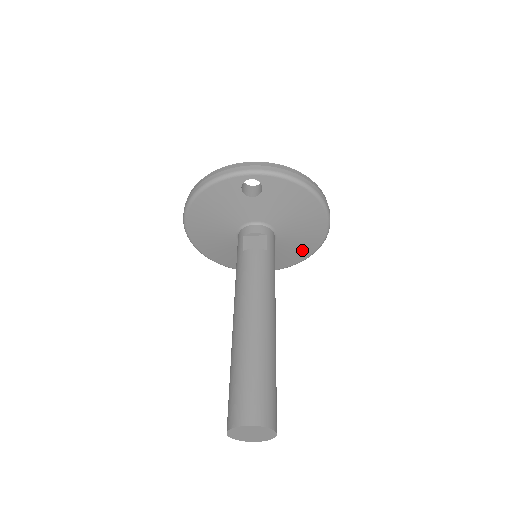
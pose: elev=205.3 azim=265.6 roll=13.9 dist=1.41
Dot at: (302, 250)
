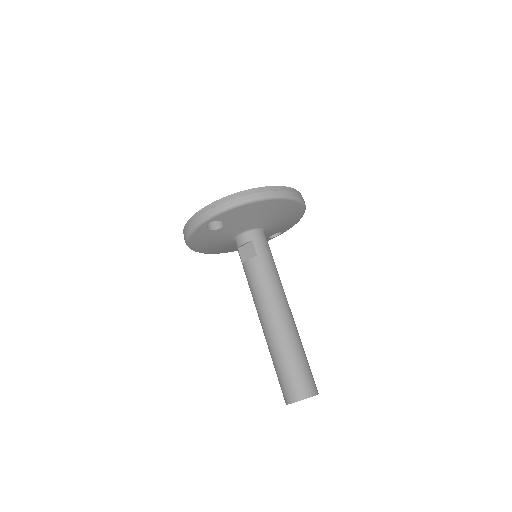
Dot at: (293, 217)
